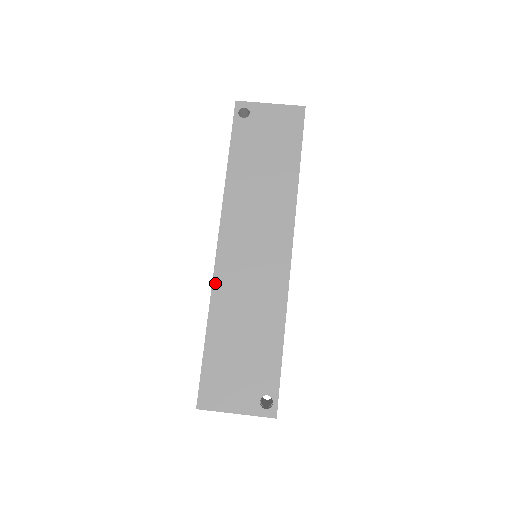
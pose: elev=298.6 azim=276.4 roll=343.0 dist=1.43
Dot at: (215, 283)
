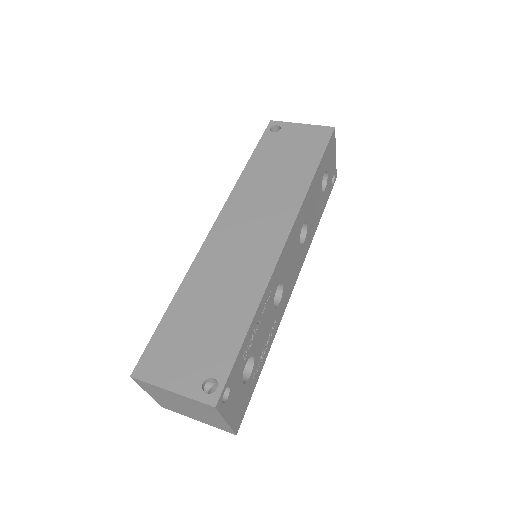
Dot at: (198, 257)
